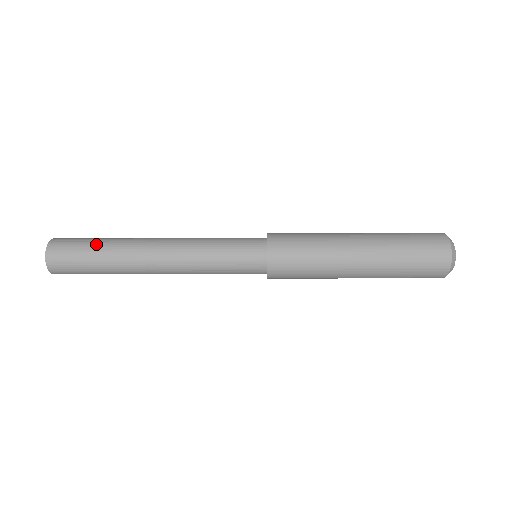
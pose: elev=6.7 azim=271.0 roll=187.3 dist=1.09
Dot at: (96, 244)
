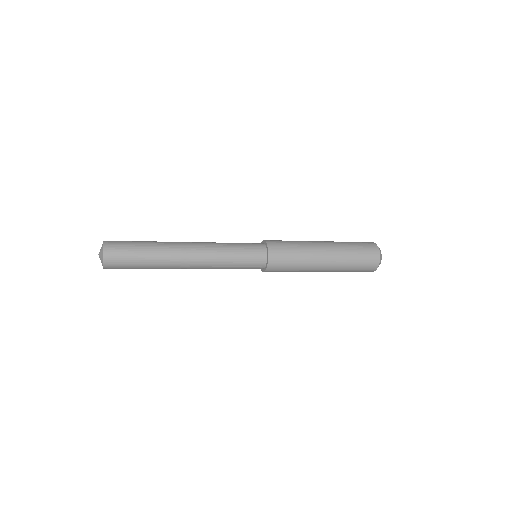
Dot at: (143, 256)
